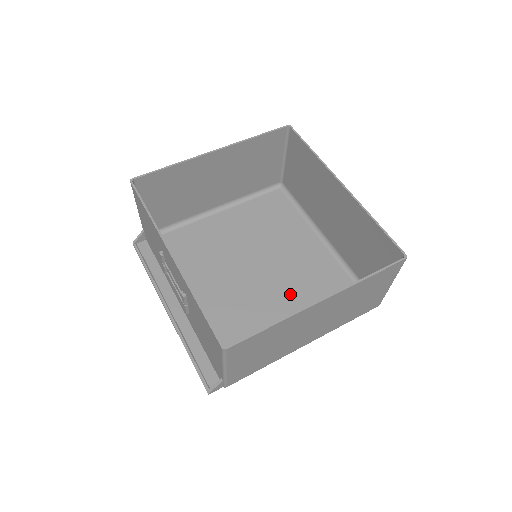
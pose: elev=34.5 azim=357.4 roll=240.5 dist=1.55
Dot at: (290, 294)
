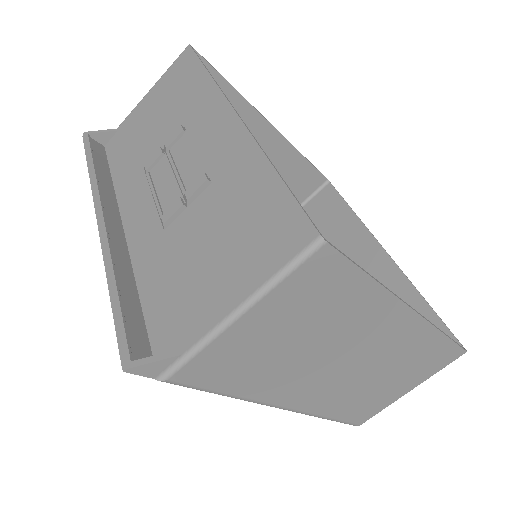
Dot at: occluded
